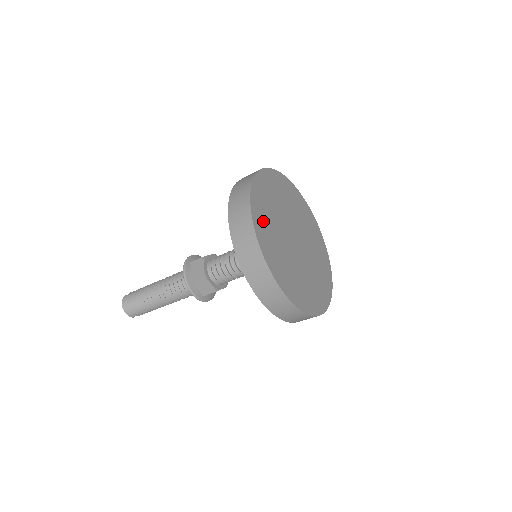
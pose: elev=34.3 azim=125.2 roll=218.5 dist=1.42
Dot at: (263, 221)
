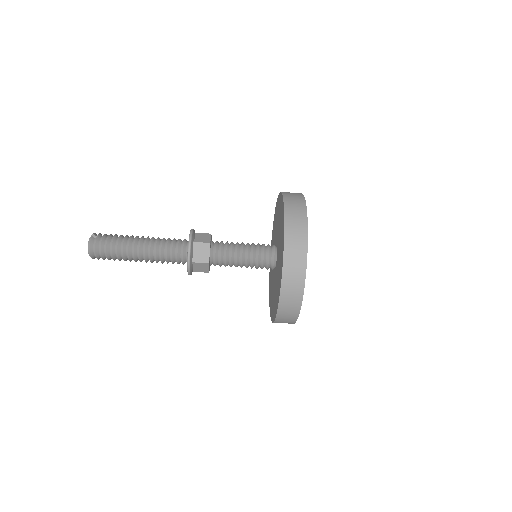
Dot at: occluded
